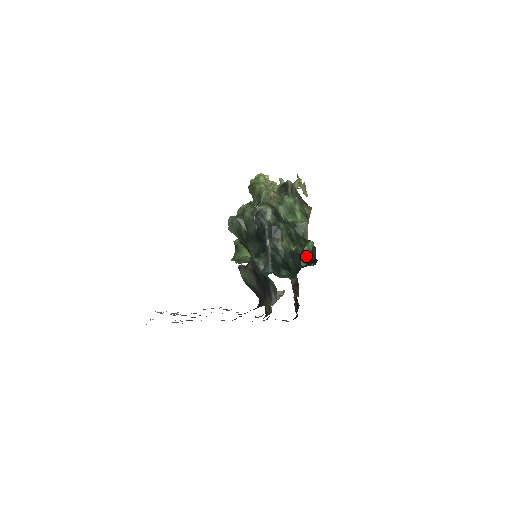
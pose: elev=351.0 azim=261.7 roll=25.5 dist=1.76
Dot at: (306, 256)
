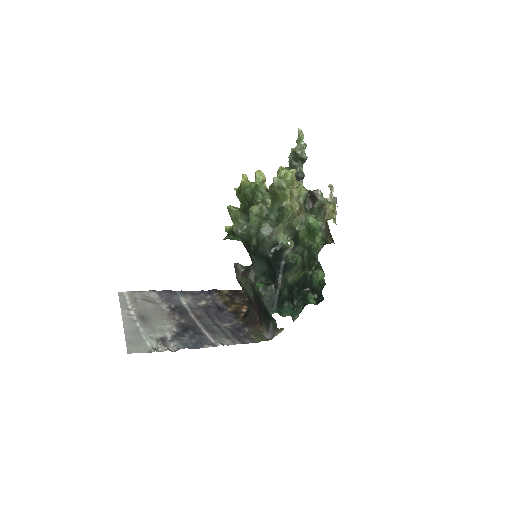
Dot at: (312, 282)
